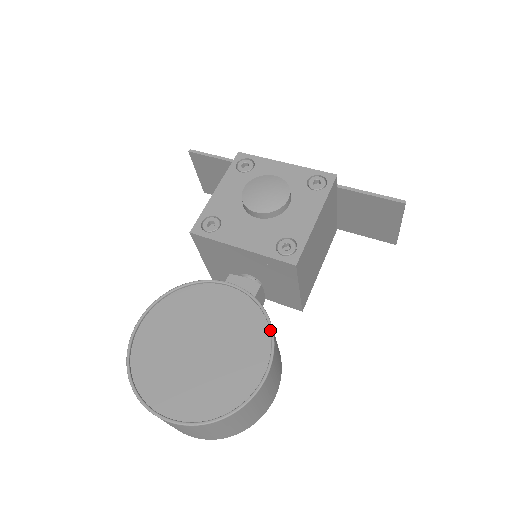
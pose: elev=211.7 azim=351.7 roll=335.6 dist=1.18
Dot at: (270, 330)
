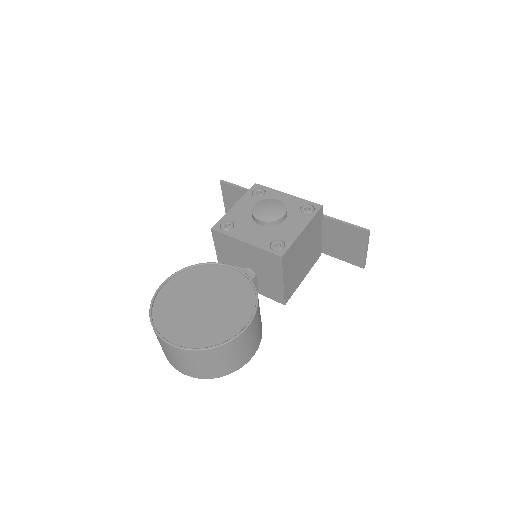
Dot at: (256, 298)
